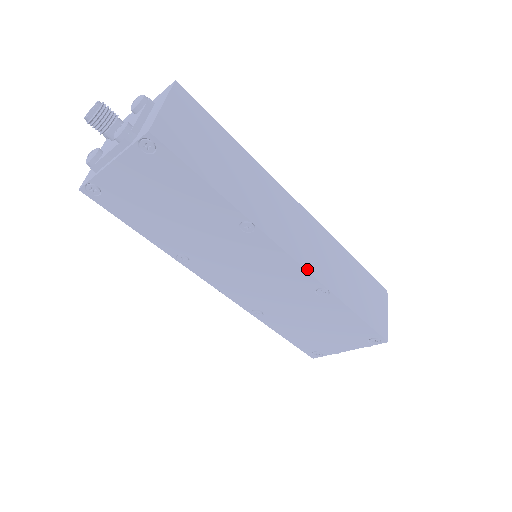
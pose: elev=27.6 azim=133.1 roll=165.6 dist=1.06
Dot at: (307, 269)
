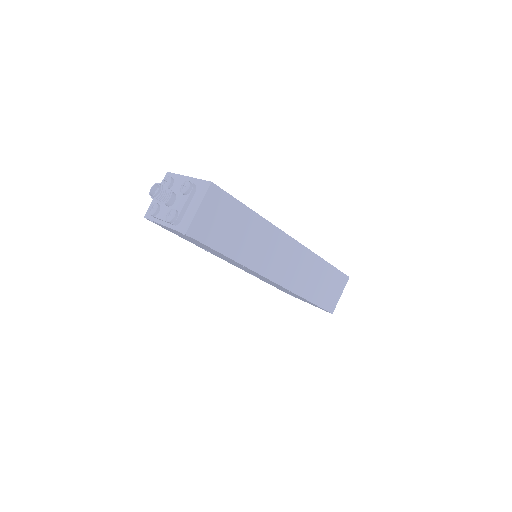
Dot at: (281, 285)
